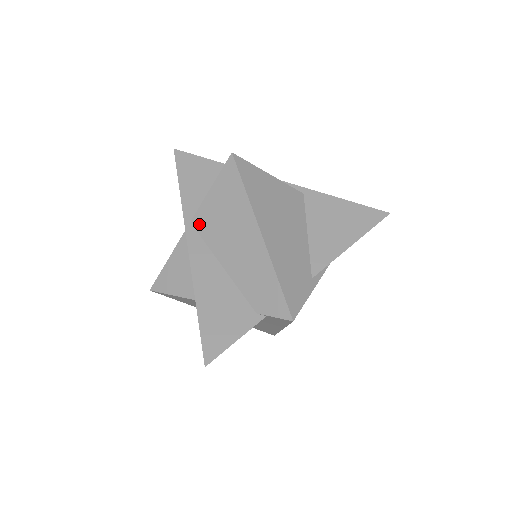
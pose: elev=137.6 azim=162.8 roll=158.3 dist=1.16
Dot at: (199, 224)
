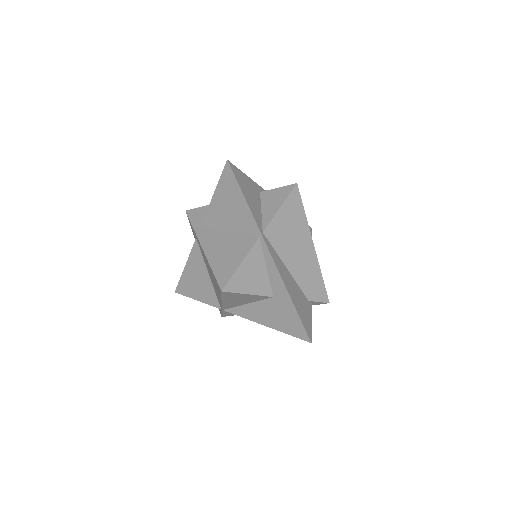
Dot at: (270, 235)
